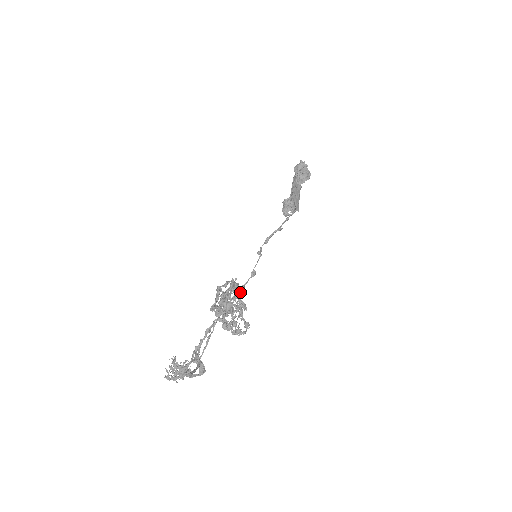
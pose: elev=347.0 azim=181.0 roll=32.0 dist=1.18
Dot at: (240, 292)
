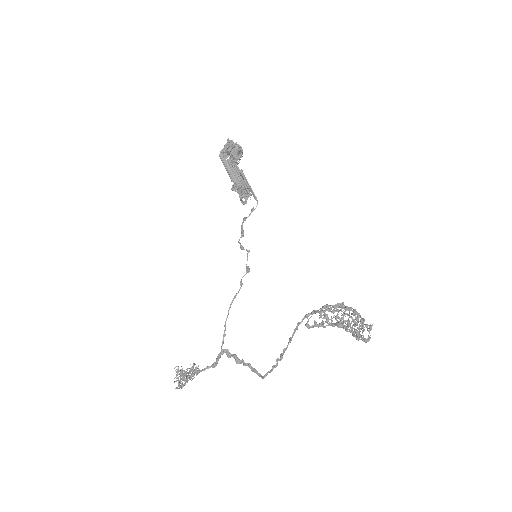
Dot at: (355, 312)
